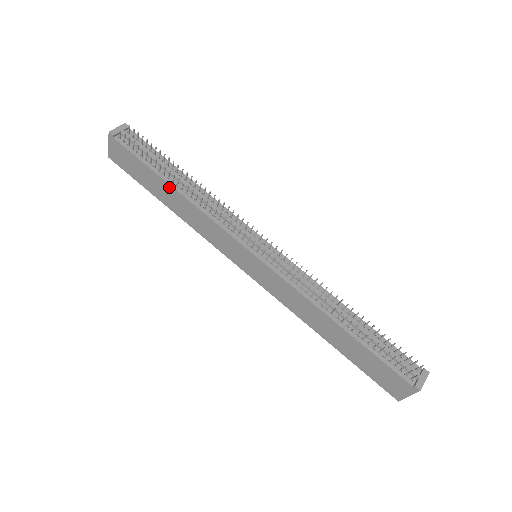
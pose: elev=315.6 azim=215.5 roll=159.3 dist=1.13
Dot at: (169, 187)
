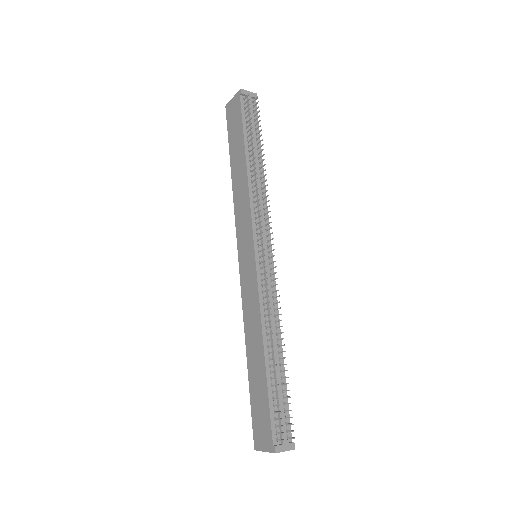
Dot at: (244, 158)
